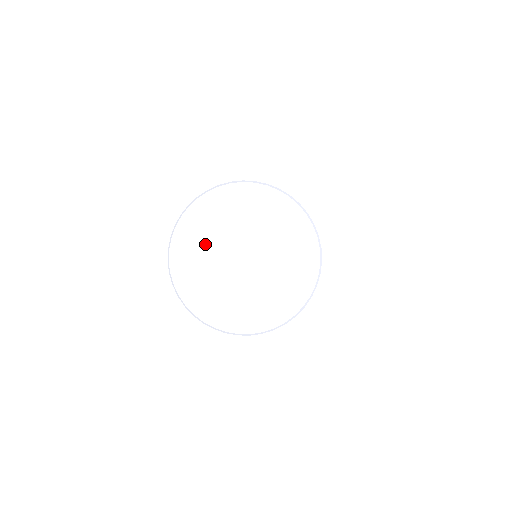
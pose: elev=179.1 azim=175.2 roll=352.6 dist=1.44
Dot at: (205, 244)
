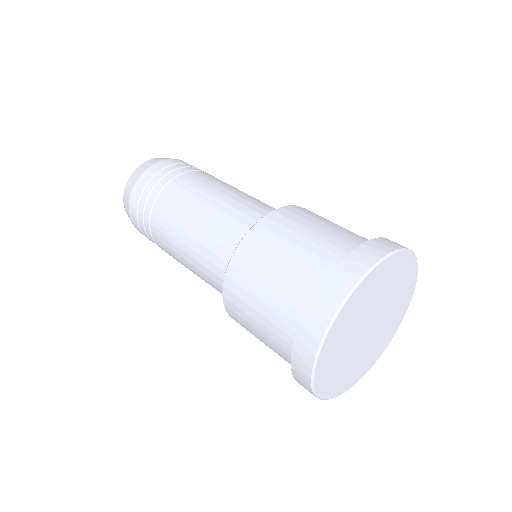
Dot at: (343, 346)
